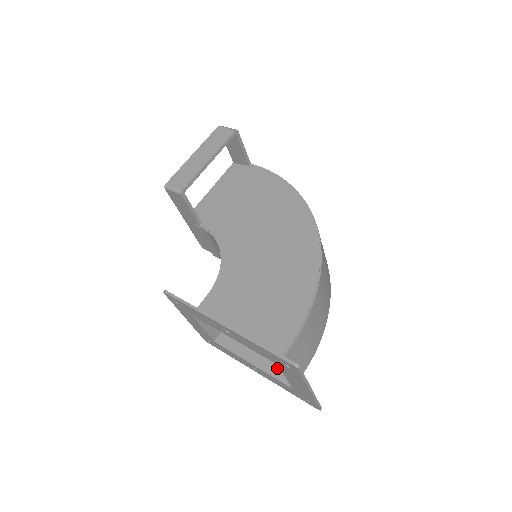
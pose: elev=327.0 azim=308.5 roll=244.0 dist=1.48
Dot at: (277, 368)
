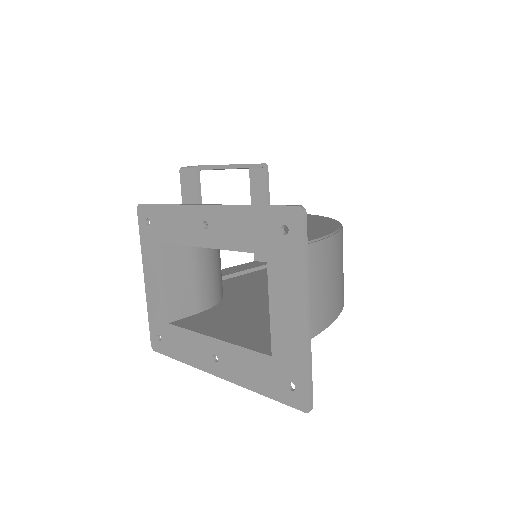
Dot at: (253, 342)
